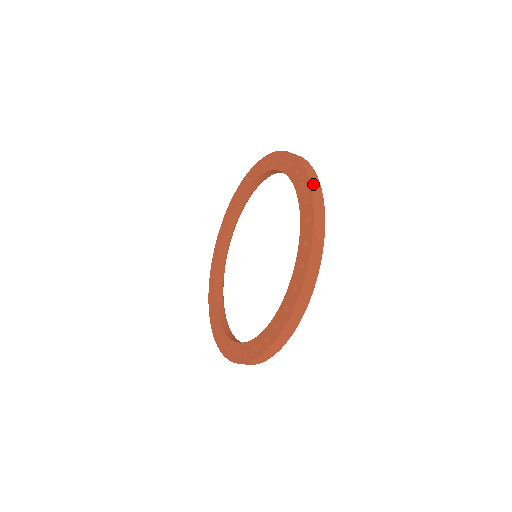
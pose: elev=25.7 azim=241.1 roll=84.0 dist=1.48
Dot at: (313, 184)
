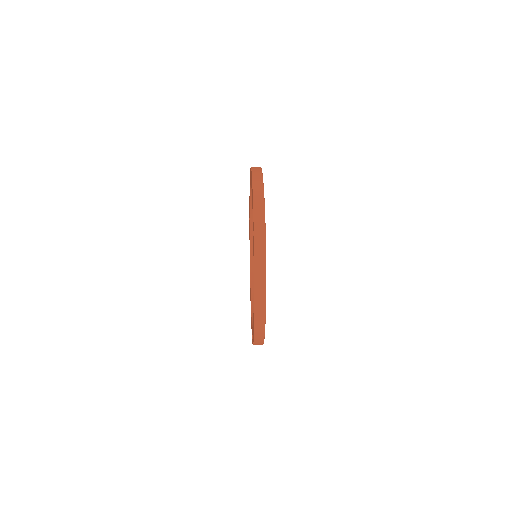
Dot at: (255, 186)
